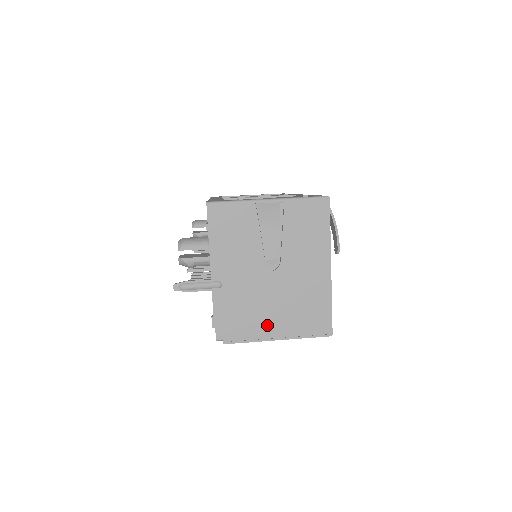
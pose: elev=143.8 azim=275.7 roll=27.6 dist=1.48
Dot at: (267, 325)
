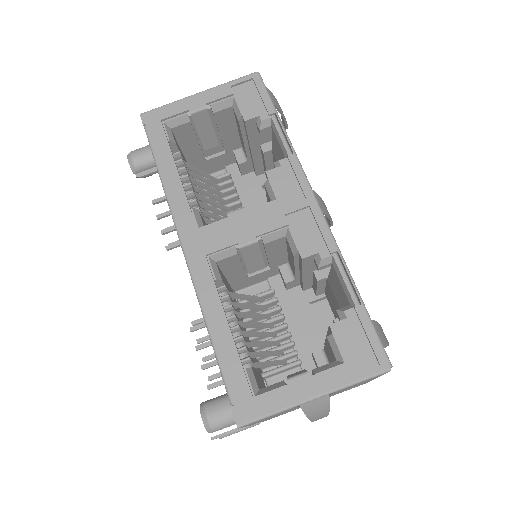
Dot at: occluded
